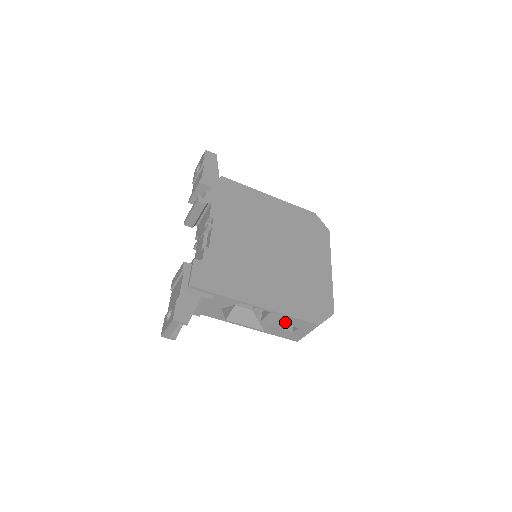
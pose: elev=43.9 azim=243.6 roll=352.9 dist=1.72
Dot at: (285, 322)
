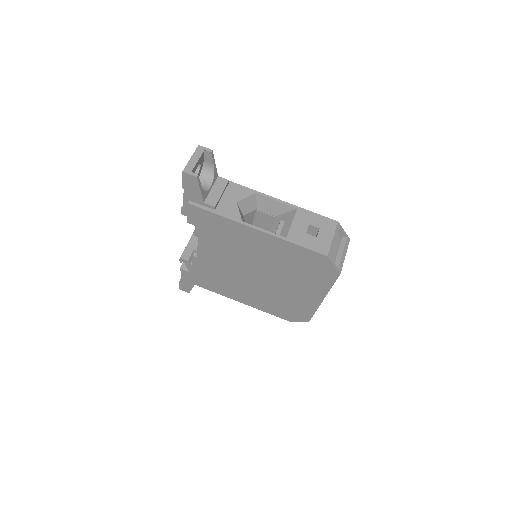
Dot at: (303, 220)
